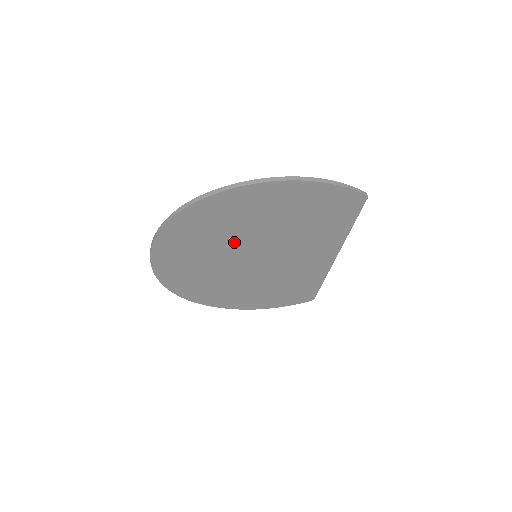
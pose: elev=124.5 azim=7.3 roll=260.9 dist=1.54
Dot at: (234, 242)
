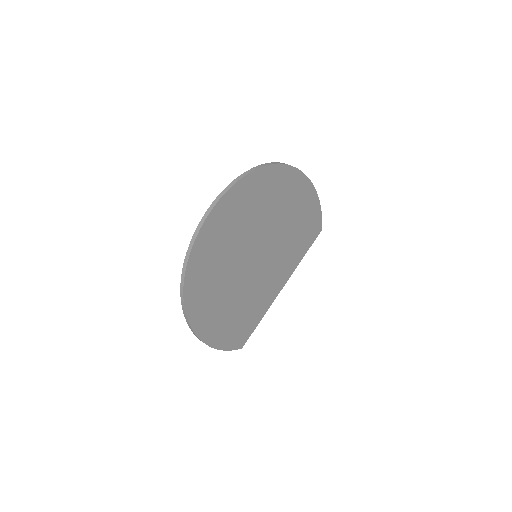
Dot at: (262, 226)
